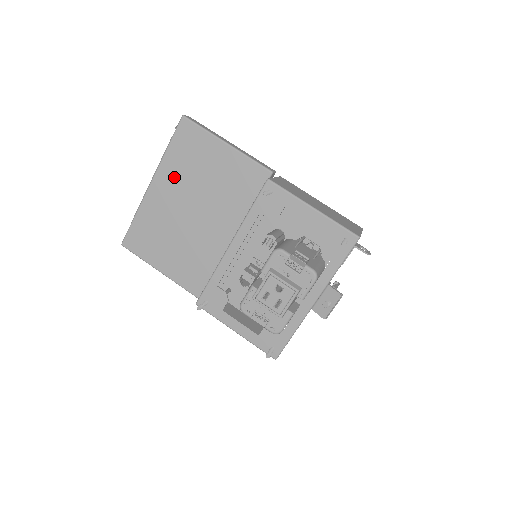
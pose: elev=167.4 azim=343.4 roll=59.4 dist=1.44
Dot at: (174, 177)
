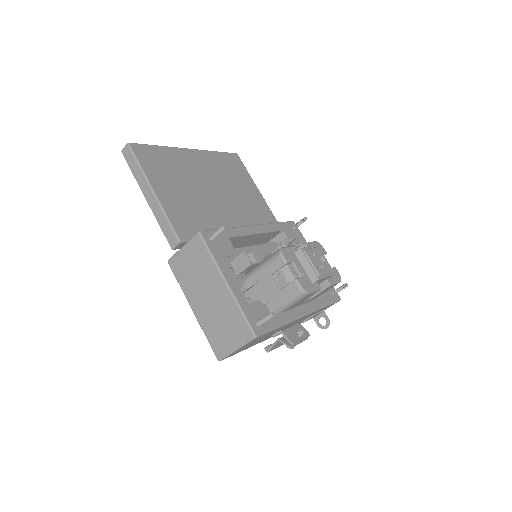
Dot at: (212, 165)
